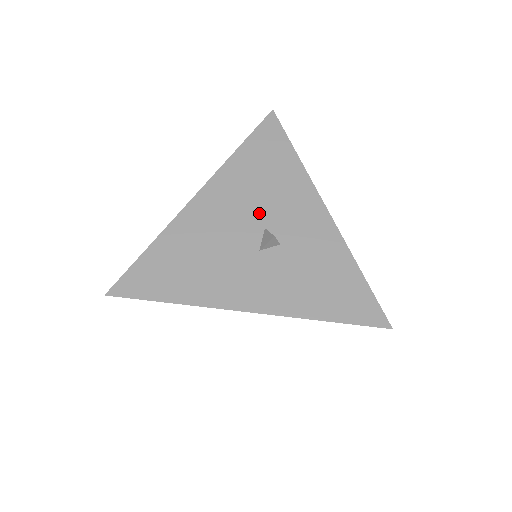
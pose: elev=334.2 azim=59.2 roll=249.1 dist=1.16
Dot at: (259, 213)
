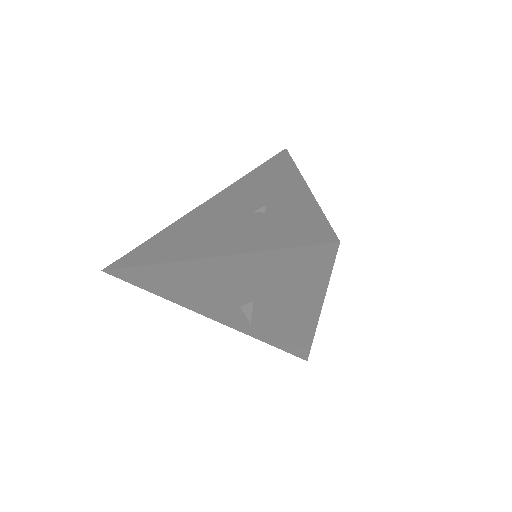
Dot at: (254, 294)
